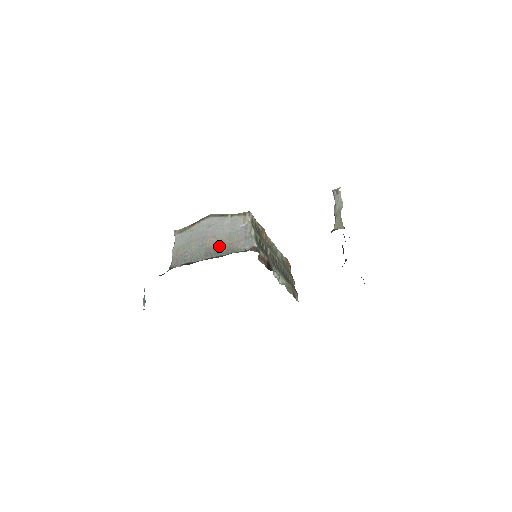
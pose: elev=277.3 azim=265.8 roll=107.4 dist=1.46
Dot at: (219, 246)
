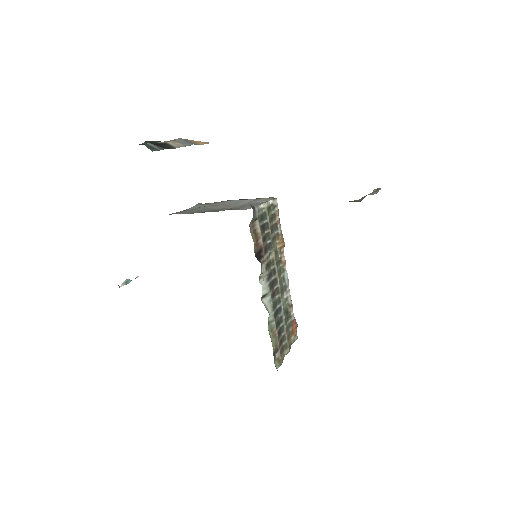
Dot at: (223, 208)
